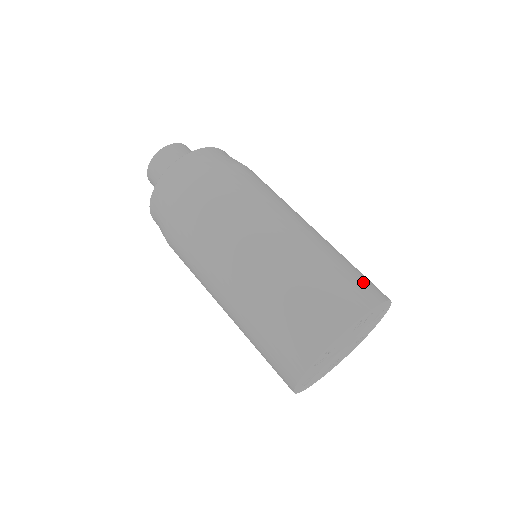
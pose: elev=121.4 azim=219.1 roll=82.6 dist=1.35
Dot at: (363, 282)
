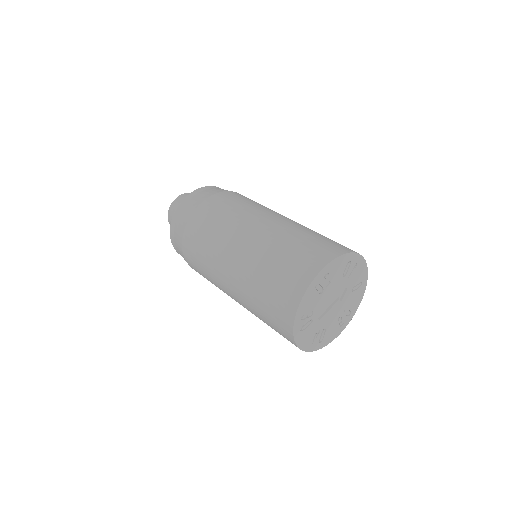
Dot at: (313, 251)
